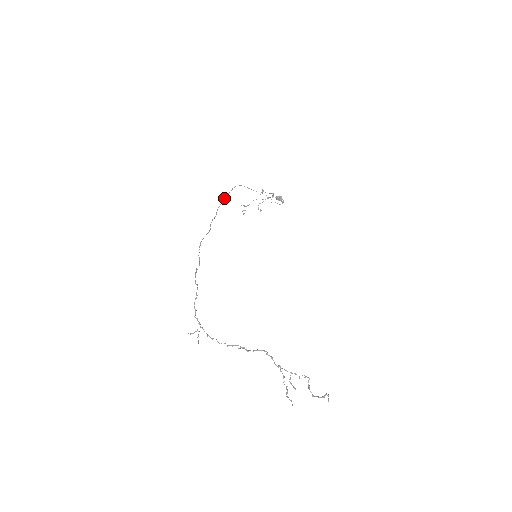
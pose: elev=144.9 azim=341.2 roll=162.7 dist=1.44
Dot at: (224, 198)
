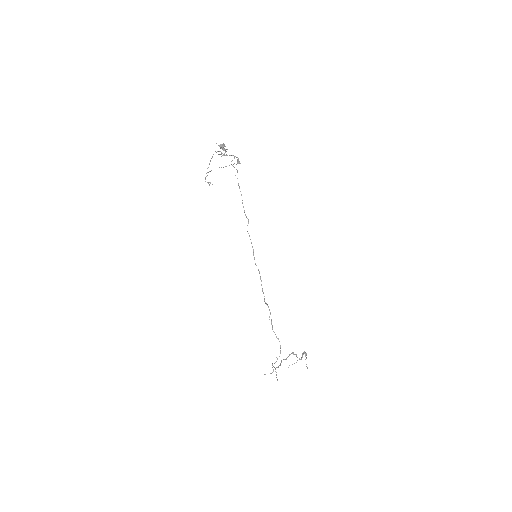
Dot at: (243, 206)
